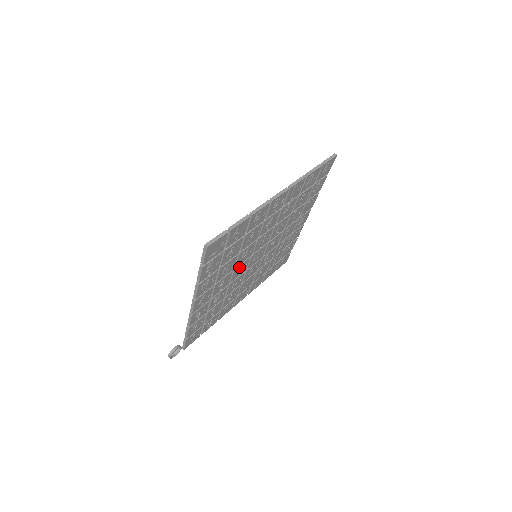
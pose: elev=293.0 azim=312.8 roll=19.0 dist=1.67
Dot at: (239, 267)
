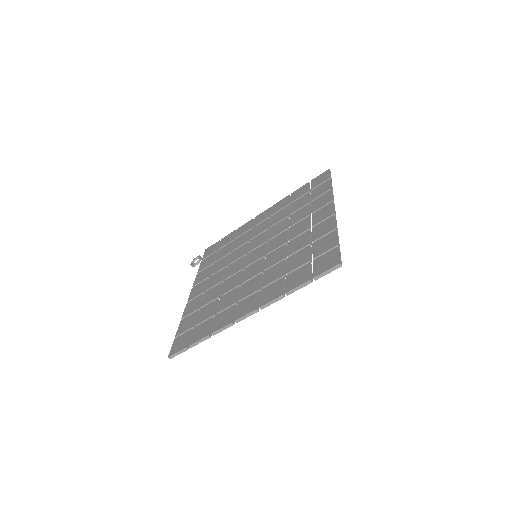
Dot at: occluded
